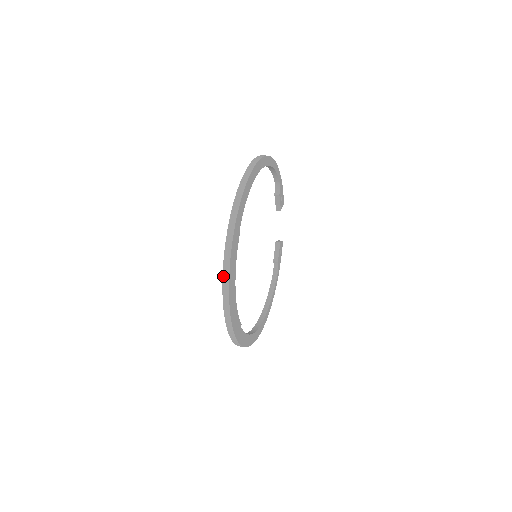
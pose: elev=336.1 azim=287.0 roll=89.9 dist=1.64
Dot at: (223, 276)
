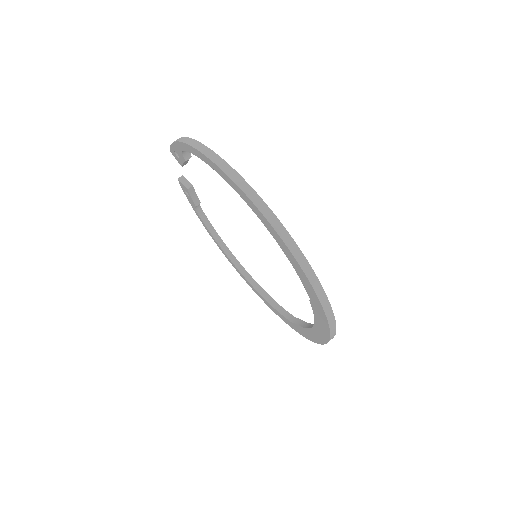
Dot at: (330, 339)
